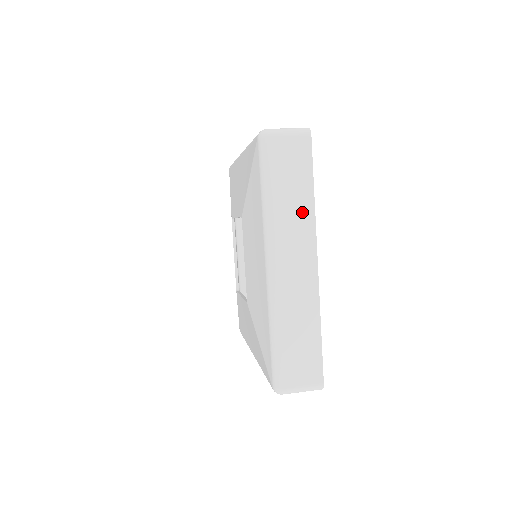
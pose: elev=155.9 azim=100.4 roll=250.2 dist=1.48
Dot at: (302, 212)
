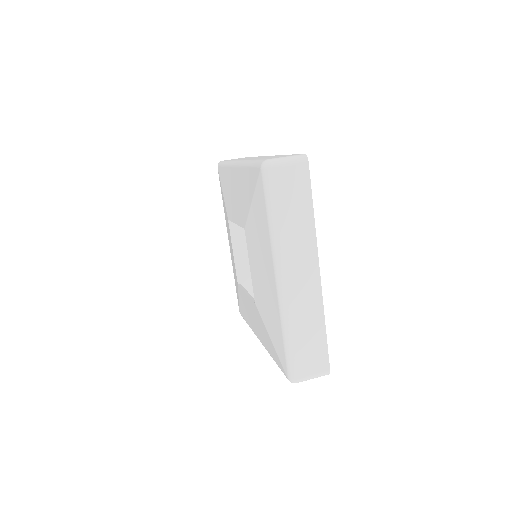
Dot at: (304, 231)
